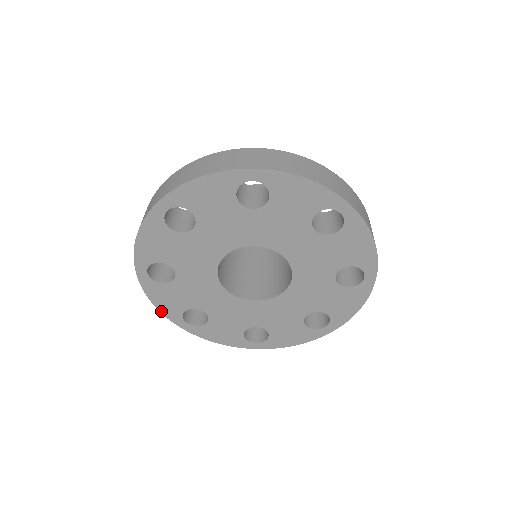
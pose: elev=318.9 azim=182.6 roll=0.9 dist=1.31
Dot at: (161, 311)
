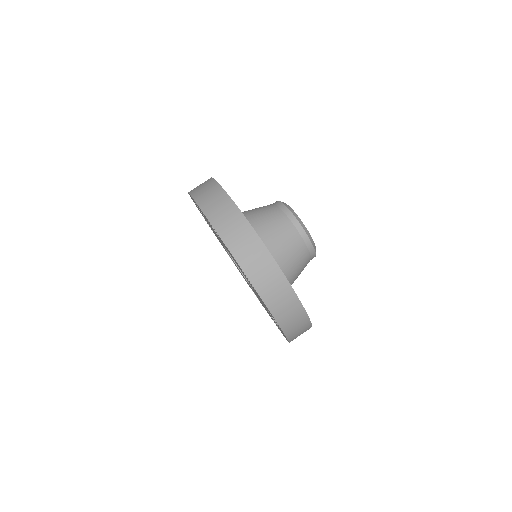
Dot at: occluded
